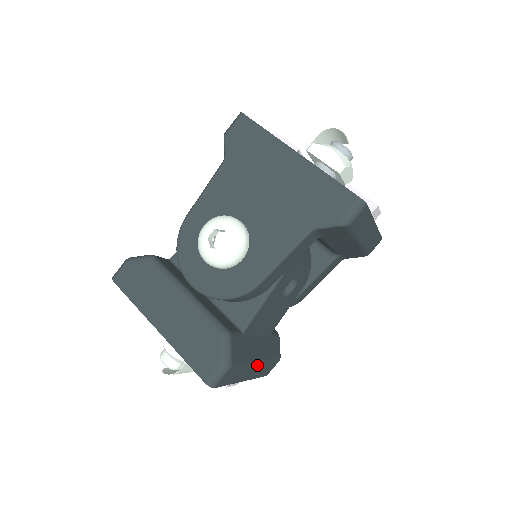
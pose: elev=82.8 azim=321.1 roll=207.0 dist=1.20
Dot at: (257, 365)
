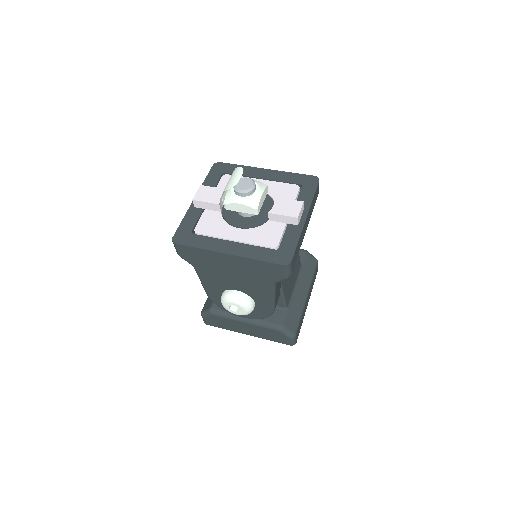
Dot at: (307, 297)
